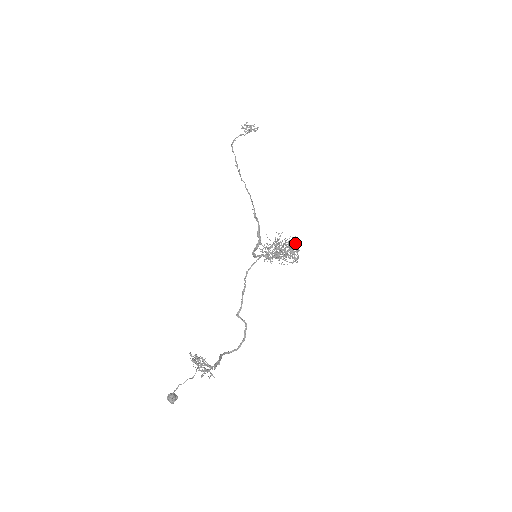
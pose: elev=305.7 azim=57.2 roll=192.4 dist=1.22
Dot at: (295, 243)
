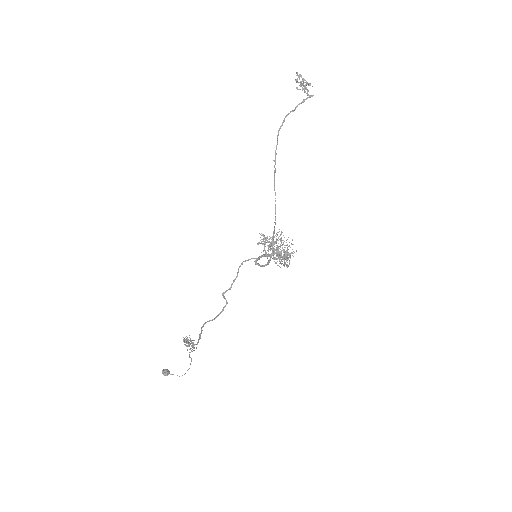
Dot at: (292, 253)
